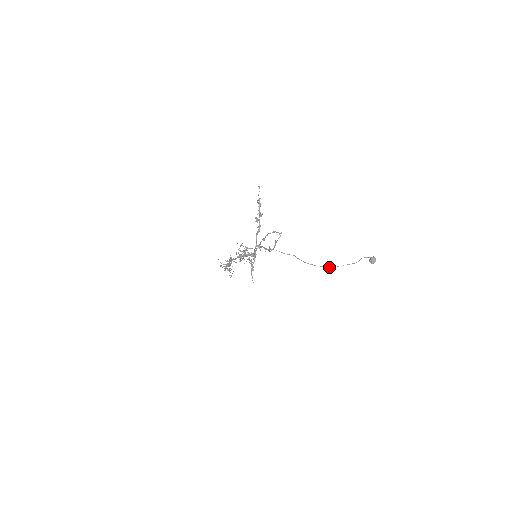
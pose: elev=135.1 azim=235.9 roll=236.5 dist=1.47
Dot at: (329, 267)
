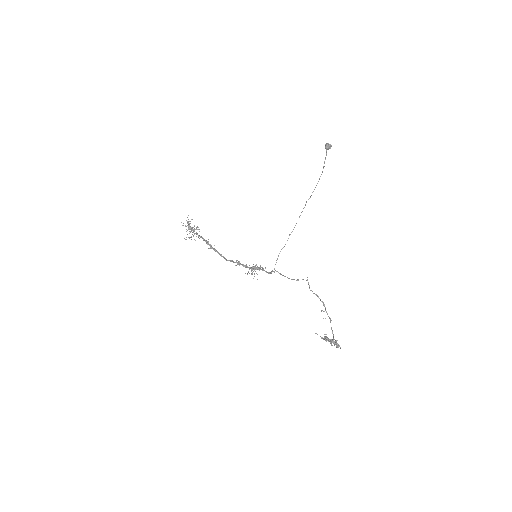
Dot at: occluded
